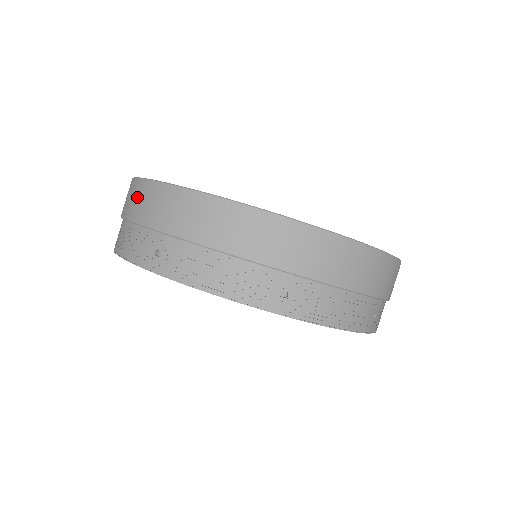
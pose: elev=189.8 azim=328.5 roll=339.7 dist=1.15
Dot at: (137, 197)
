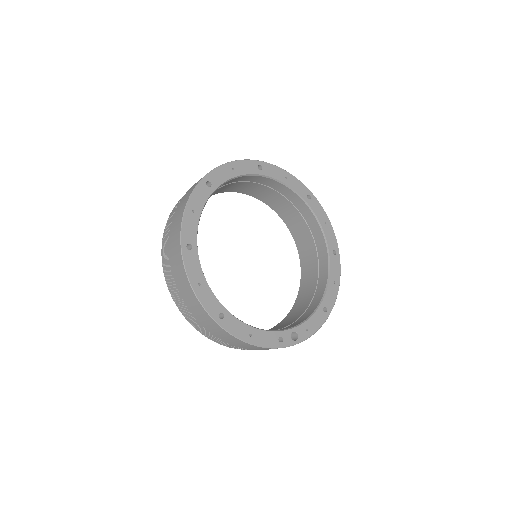
Dot at: (178, 216)
